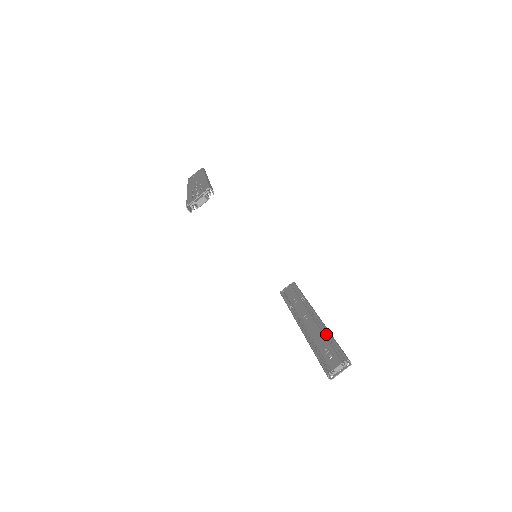
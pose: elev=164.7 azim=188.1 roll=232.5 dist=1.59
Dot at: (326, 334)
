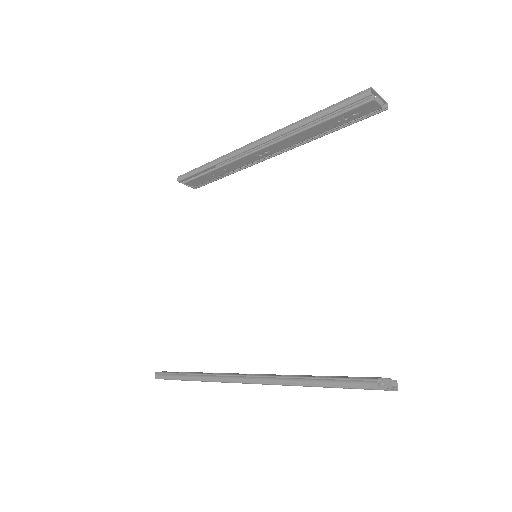
Dot at: occluded
